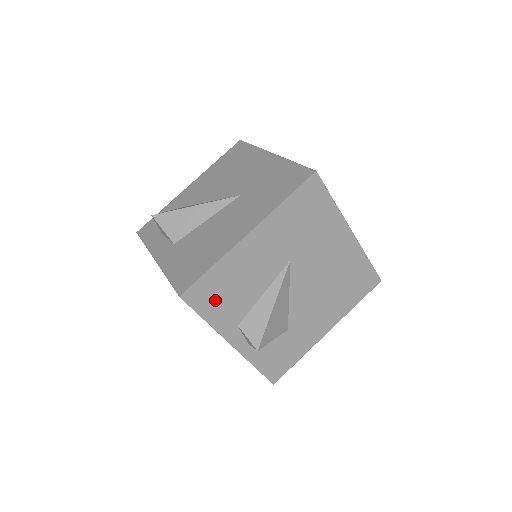
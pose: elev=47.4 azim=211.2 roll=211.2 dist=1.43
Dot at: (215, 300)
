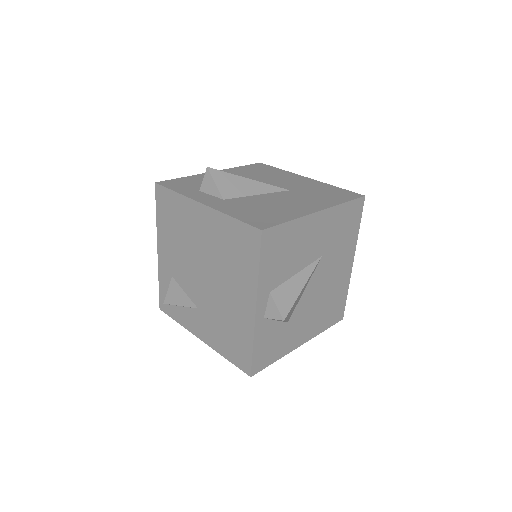
Dot at: (274, 254)
